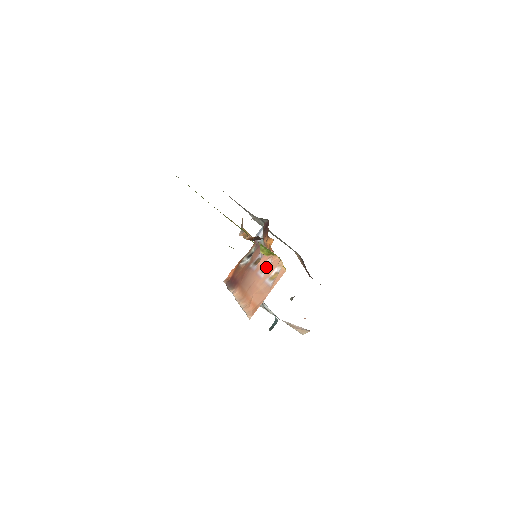
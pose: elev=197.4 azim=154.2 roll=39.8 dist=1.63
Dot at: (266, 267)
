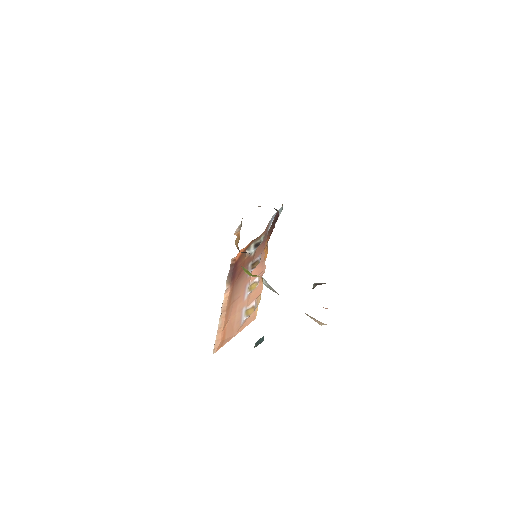
Dot at: (254, 285)
